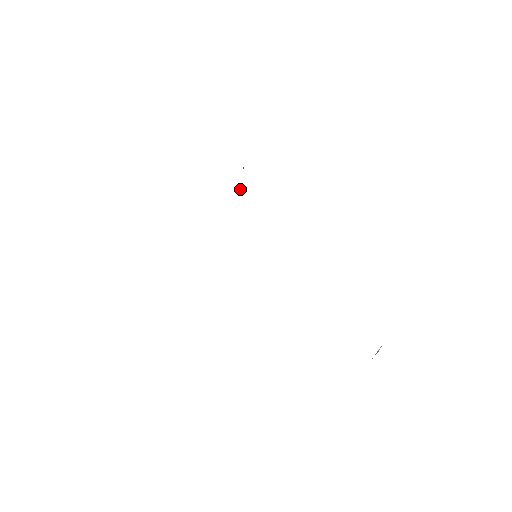
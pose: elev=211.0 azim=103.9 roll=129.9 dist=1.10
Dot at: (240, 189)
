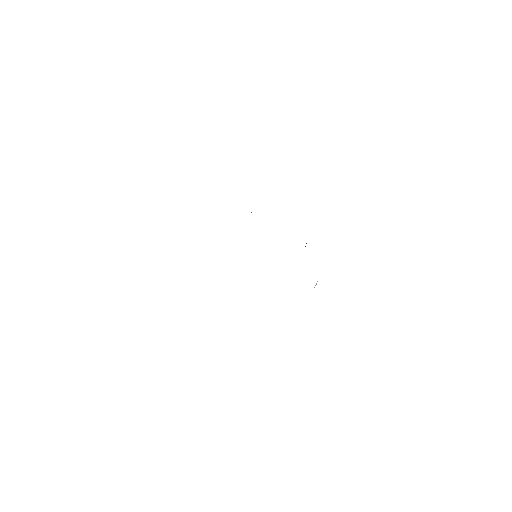
Dot at: occluded
